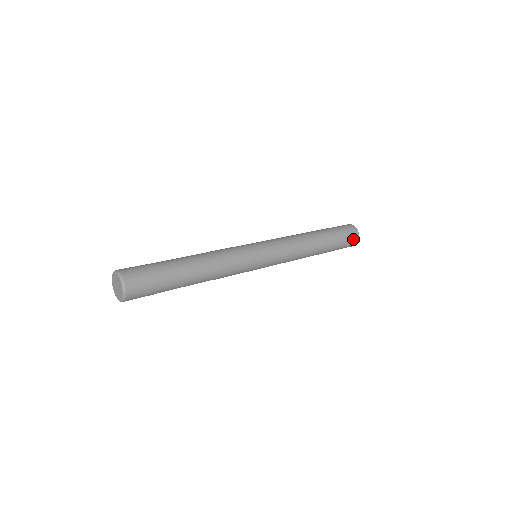
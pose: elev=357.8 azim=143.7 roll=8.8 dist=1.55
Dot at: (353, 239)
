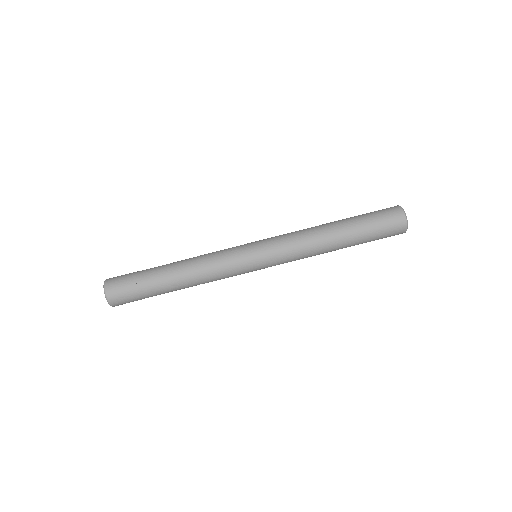
Dot at: (396, 230)
